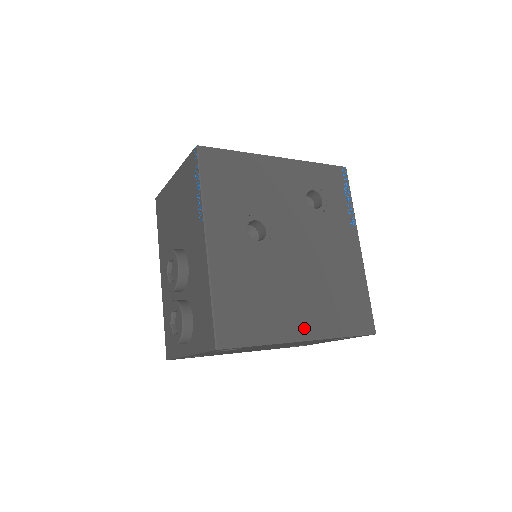
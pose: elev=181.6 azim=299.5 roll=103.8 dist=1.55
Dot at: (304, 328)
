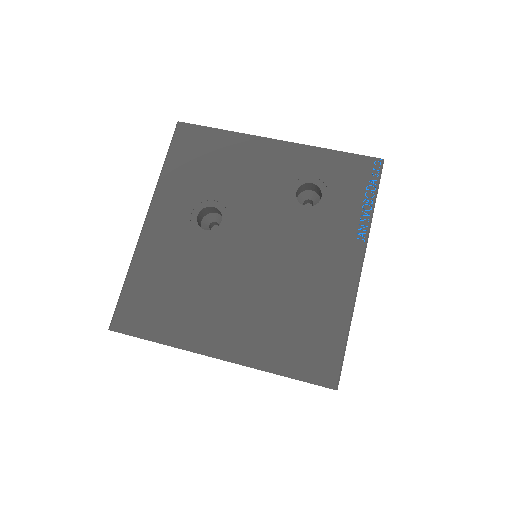
Dot at: (223, 343)
